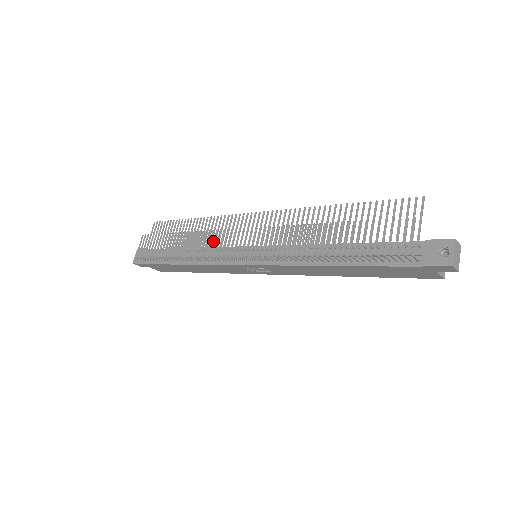
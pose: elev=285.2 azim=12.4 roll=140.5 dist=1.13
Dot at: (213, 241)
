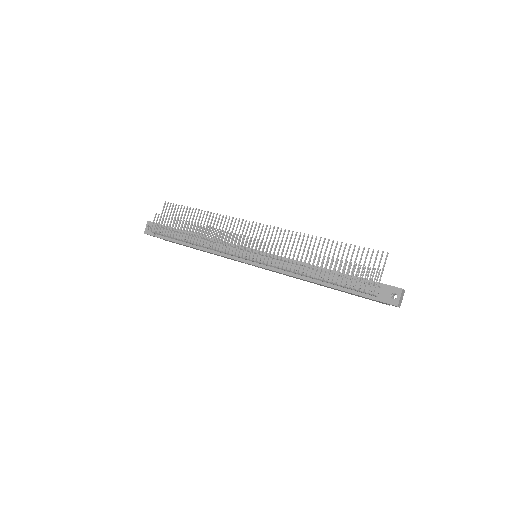
Dot at: (224, 240)
